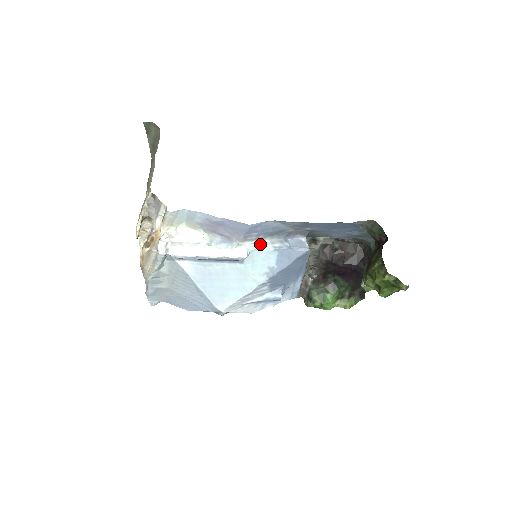
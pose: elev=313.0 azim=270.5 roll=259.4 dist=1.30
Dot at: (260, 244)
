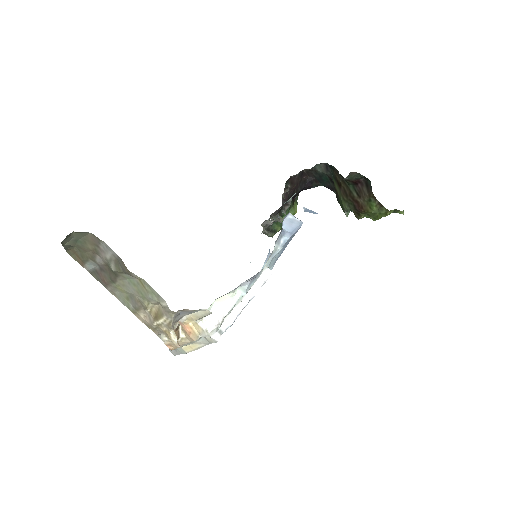
Dot at: (272, 254)
